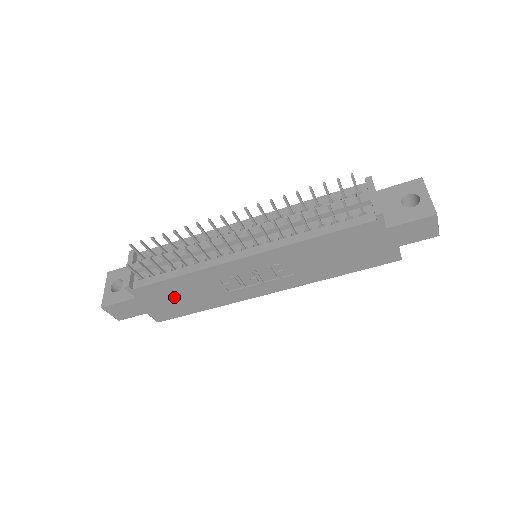
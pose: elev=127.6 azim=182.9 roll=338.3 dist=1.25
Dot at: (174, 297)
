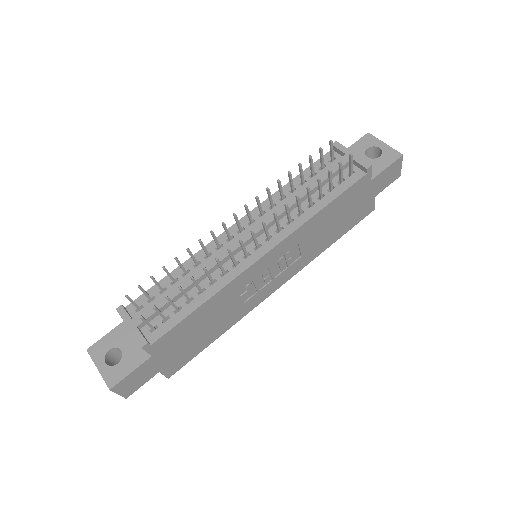
Dot at: (191, 335)
